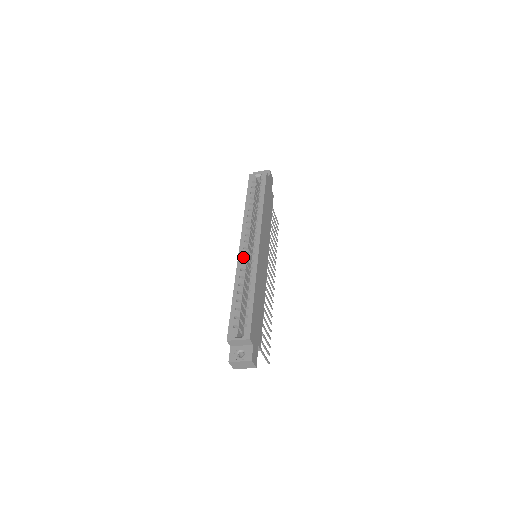
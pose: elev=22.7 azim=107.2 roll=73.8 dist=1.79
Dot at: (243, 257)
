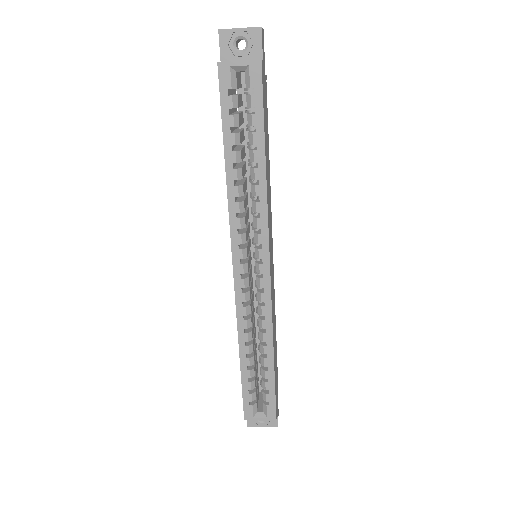
Dot at: (244, 295)
